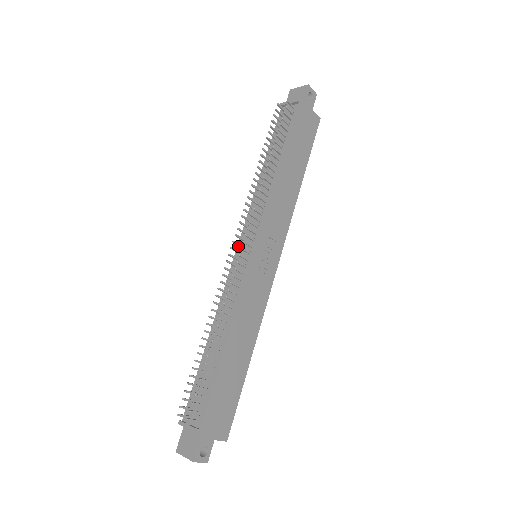
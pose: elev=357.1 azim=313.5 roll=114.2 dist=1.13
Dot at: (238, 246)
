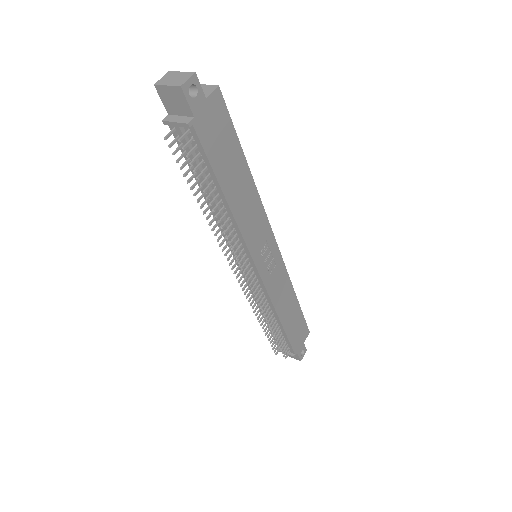
Dot at: (237, 264)
